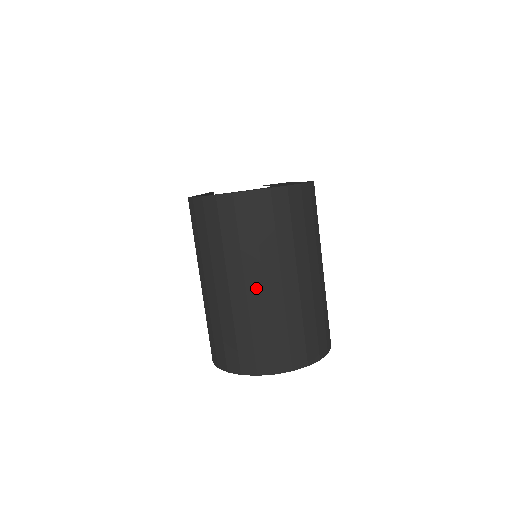
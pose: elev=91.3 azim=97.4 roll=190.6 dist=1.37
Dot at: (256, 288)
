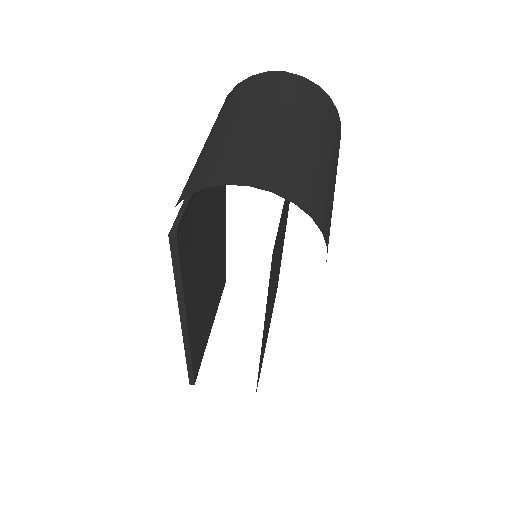
Dot at: (261, 121)
